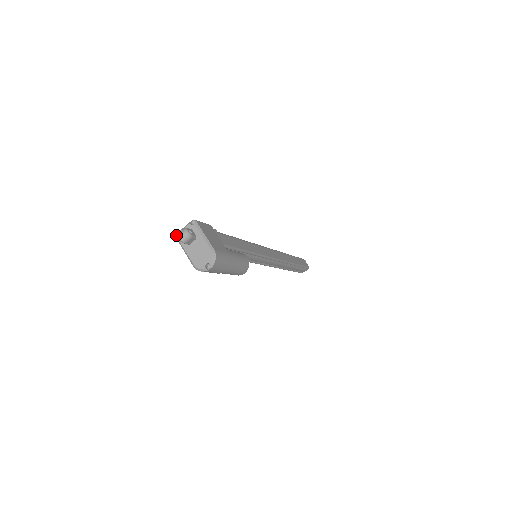
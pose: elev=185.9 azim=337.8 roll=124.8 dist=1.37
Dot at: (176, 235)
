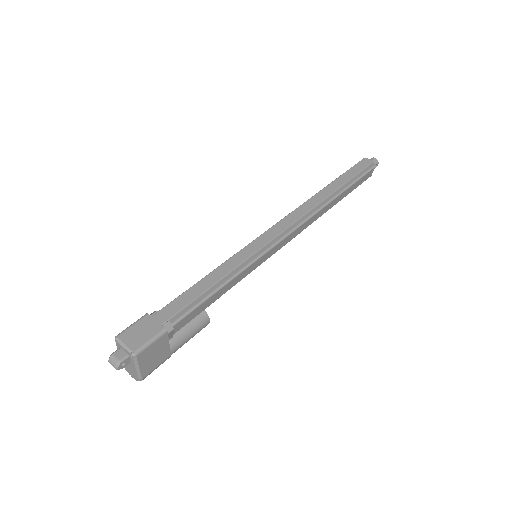
Dot at: (115, 340)
